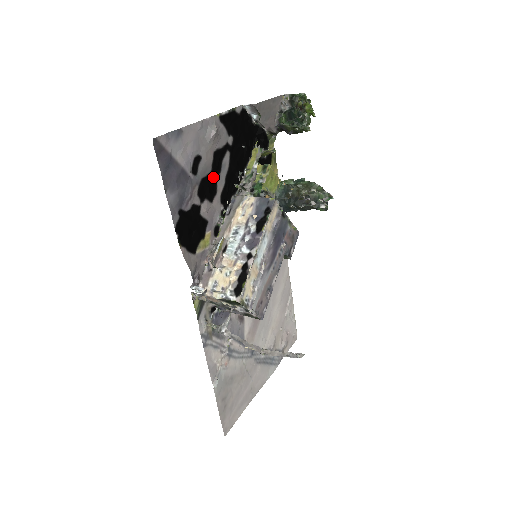
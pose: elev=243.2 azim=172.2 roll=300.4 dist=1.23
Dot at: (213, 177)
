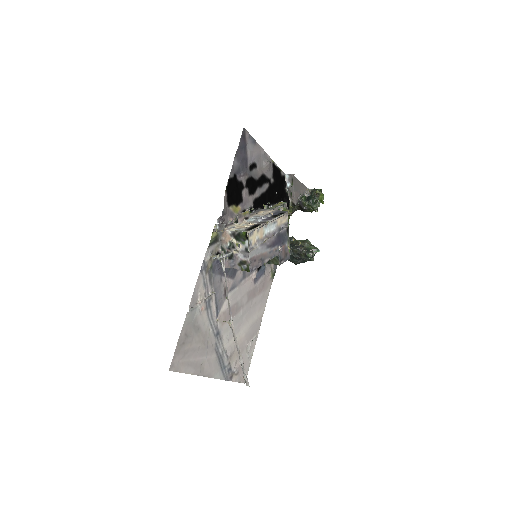
Dot at: (256, 184)
